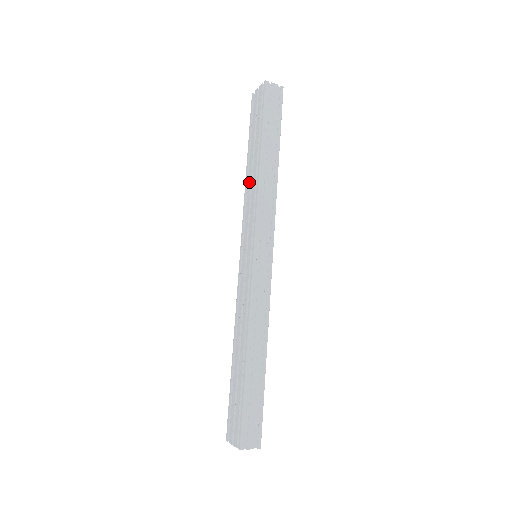
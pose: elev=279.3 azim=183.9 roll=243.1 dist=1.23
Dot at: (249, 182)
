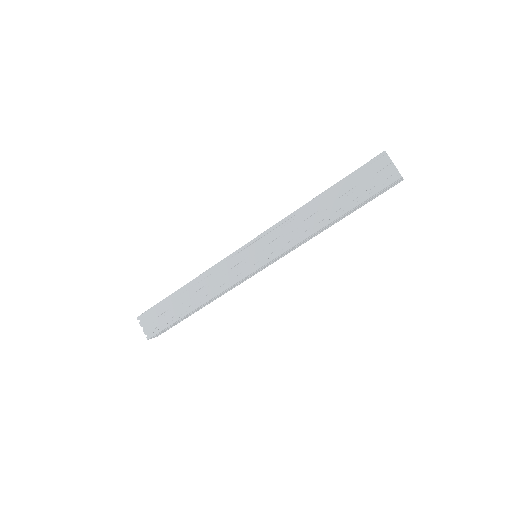
Dot at: (305, 216)
